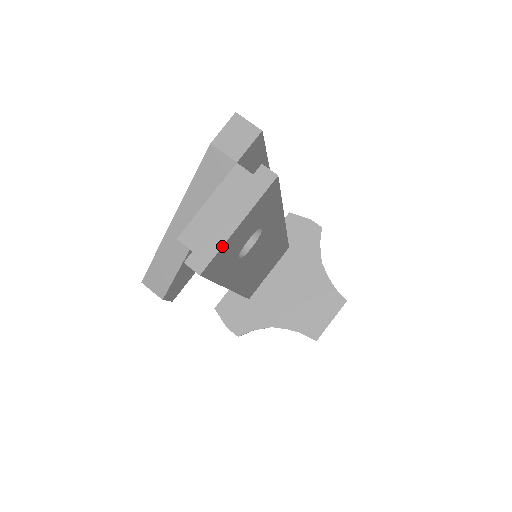
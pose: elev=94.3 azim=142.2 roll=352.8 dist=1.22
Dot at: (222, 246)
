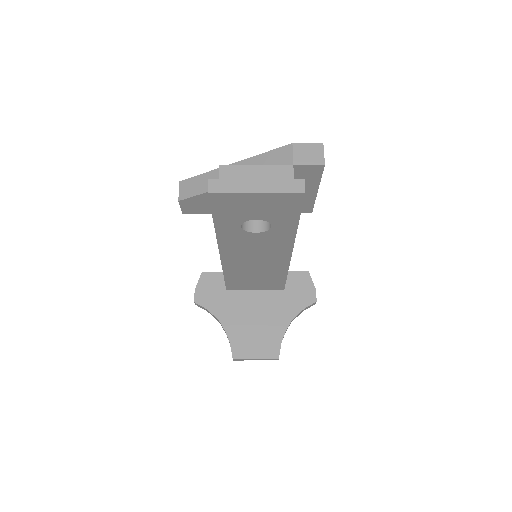
Dot at: (236, 193)
